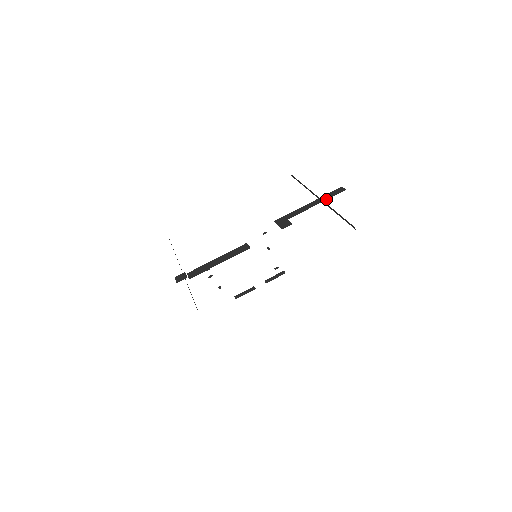
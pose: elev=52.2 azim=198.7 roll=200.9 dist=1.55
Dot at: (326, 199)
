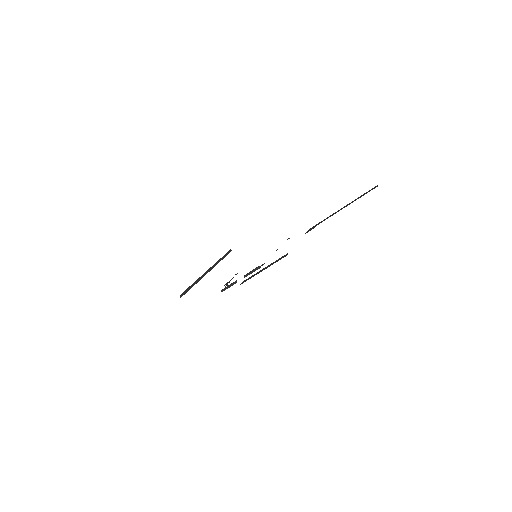
Dot at: occluded
